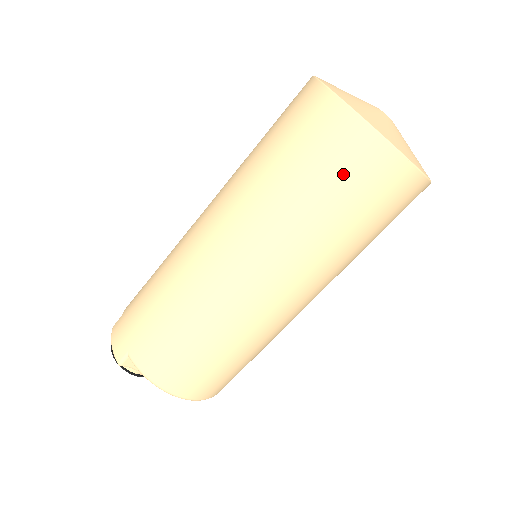
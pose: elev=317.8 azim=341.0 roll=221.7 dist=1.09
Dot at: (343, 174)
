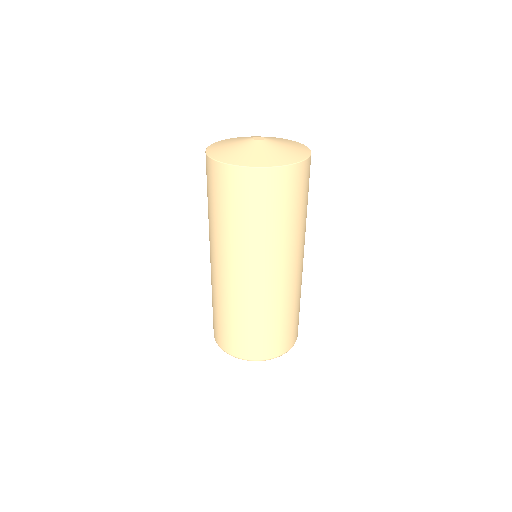
Dot at: (209, 185)
